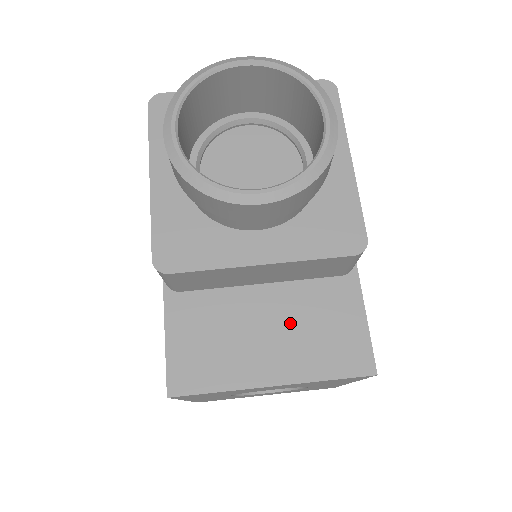
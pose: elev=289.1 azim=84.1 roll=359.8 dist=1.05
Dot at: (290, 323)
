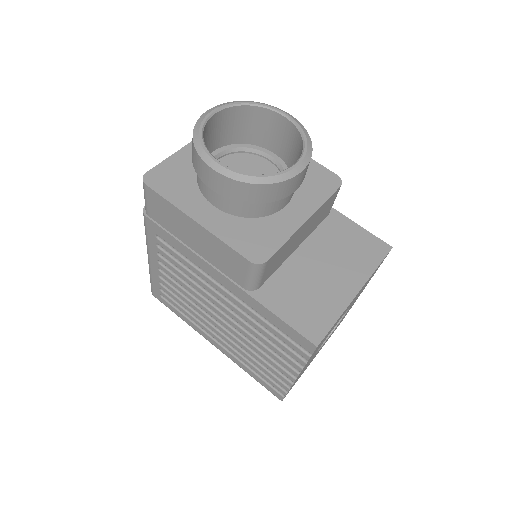
Dot at: (331, 256)
